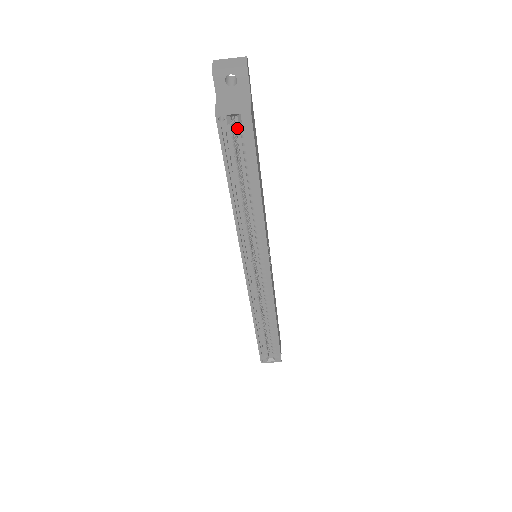
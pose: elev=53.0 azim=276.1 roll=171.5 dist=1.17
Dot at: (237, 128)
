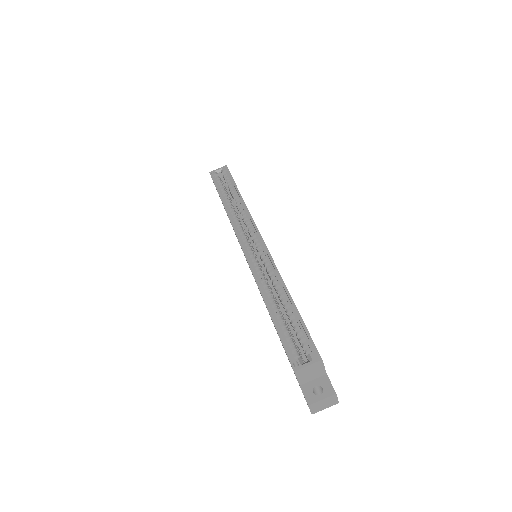
Dot at: occluded
